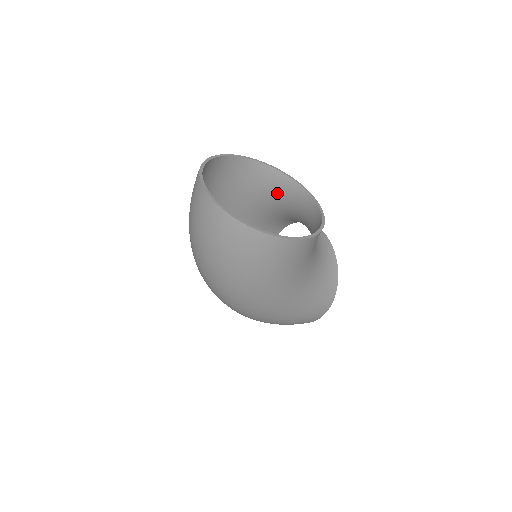
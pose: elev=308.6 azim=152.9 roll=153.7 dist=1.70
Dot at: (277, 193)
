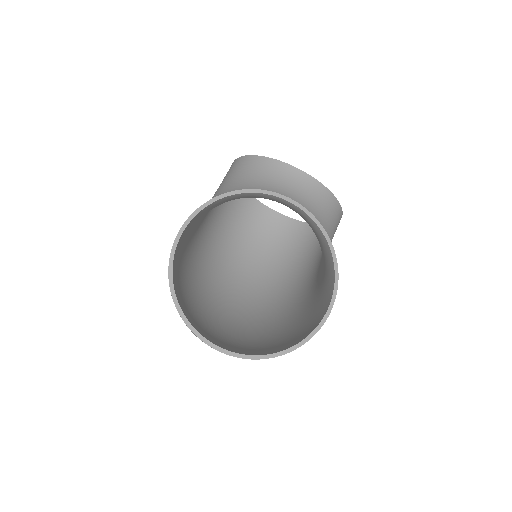
Dot at: occluded
